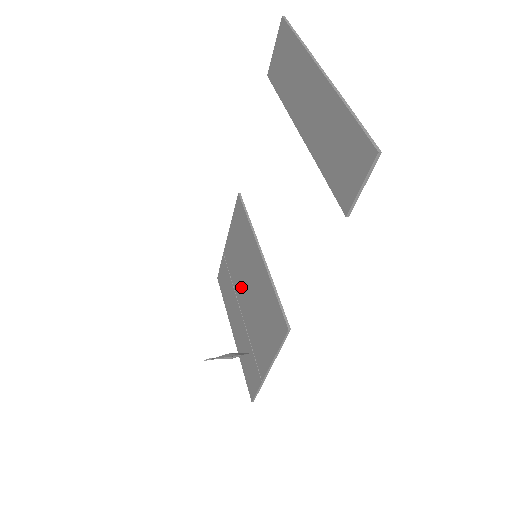
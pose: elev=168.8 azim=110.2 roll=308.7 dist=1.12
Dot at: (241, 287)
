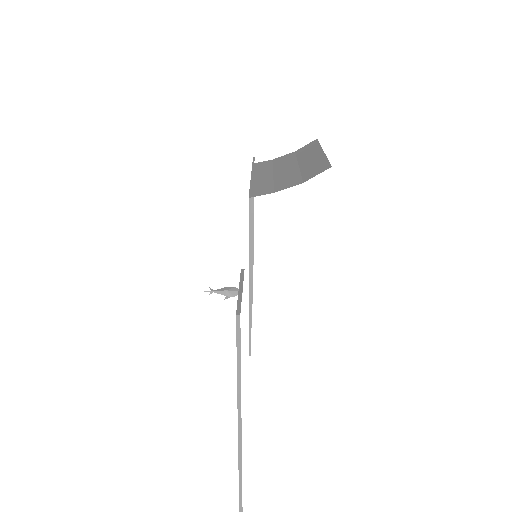
Dot at: occluded
